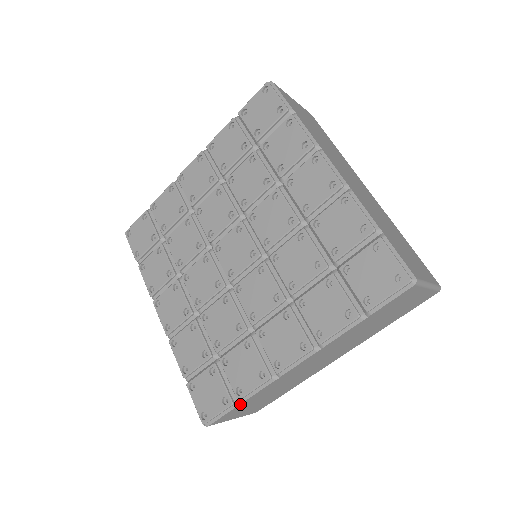
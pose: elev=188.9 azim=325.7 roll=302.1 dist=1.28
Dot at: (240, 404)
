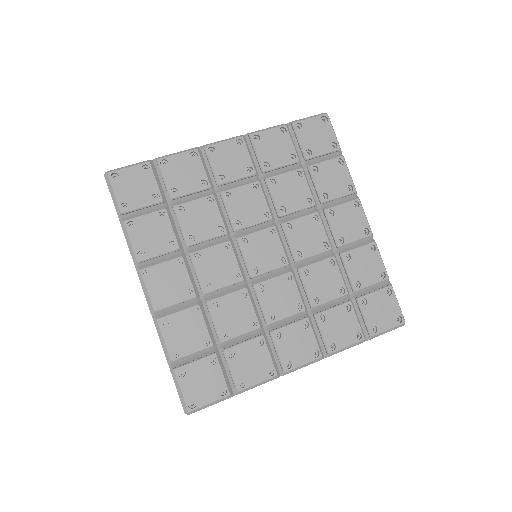
Dot at: (233, 395)
